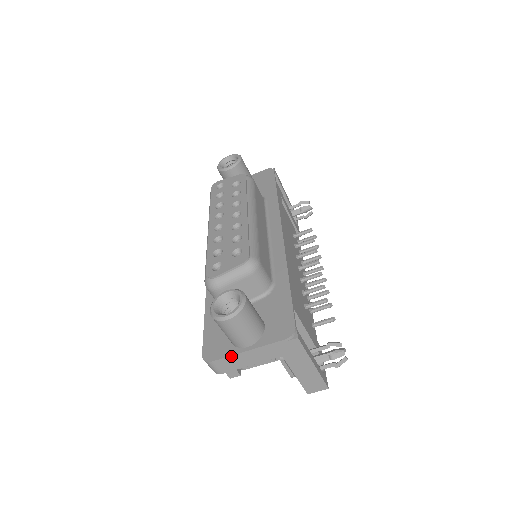
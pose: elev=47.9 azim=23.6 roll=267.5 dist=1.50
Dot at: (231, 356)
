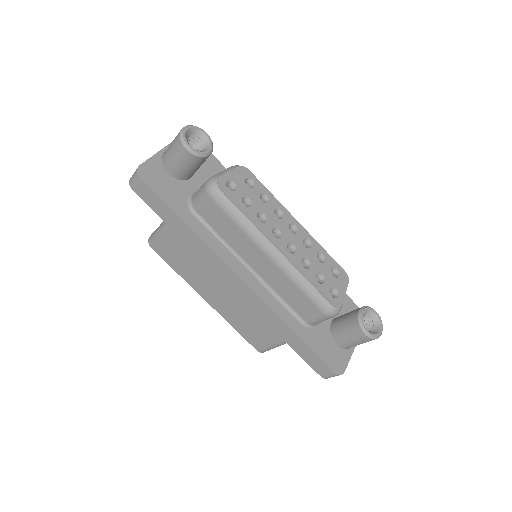
Dot at: (350, 358)
